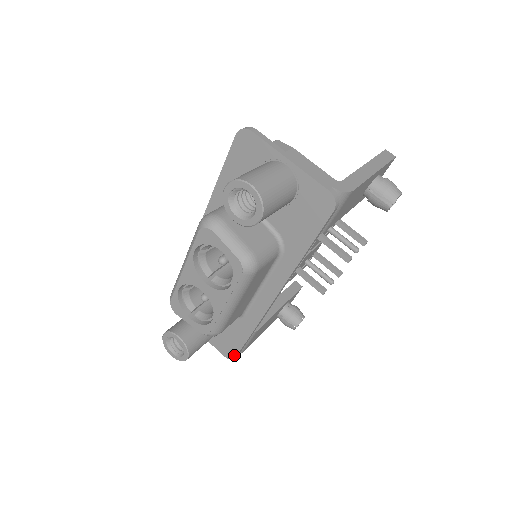
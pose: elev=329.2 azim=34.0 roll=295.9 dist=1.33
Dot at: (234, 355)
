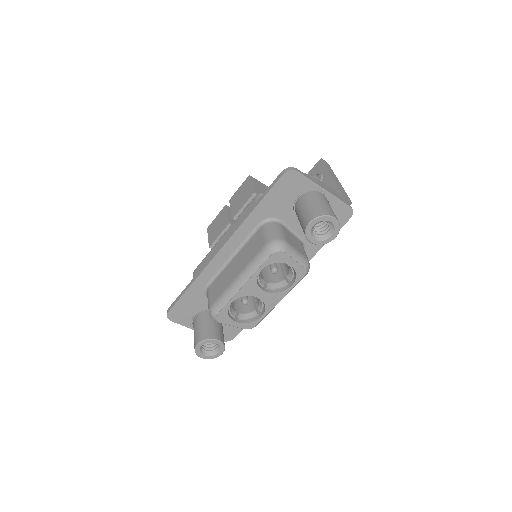
Dot at: (233, 336)
